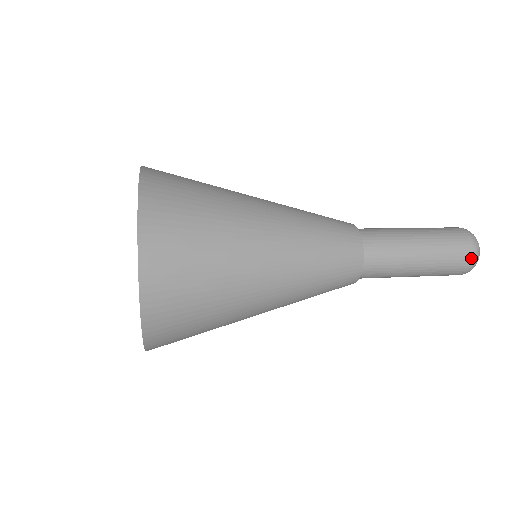
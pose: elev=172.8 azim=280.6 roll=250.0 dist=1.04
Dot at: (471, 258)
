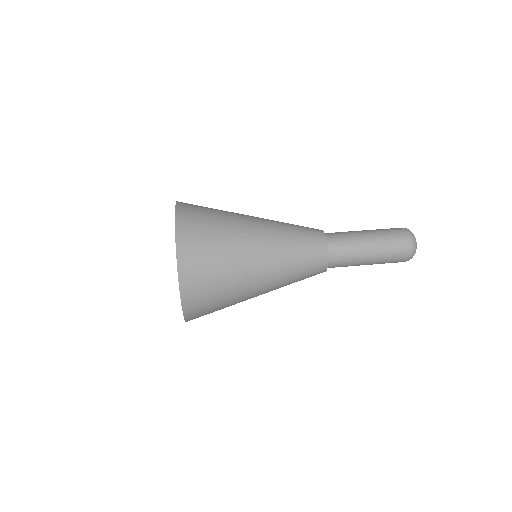
Dot at: occluded
